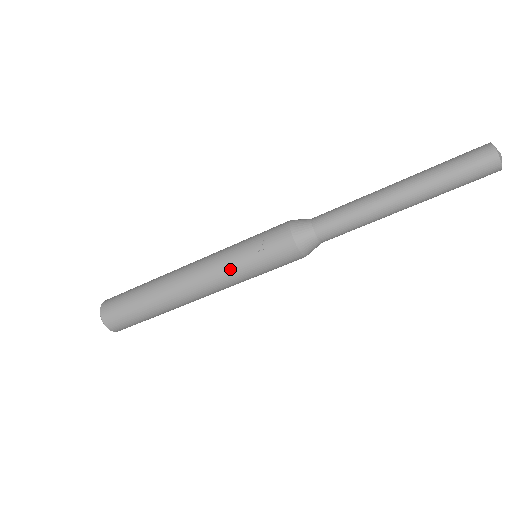
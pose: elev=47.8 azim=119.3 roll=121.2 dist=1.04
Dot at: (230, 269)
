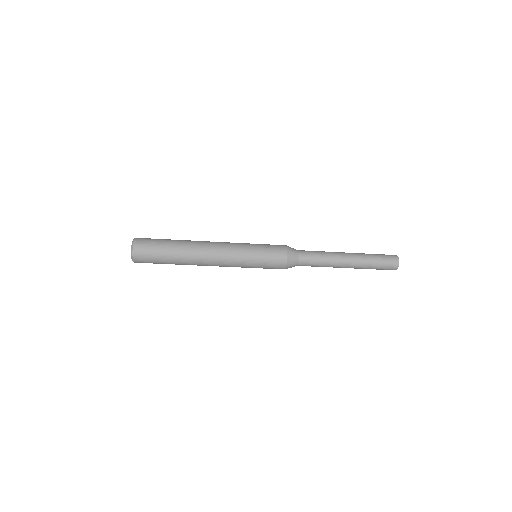
Dot at: (242, 252)
